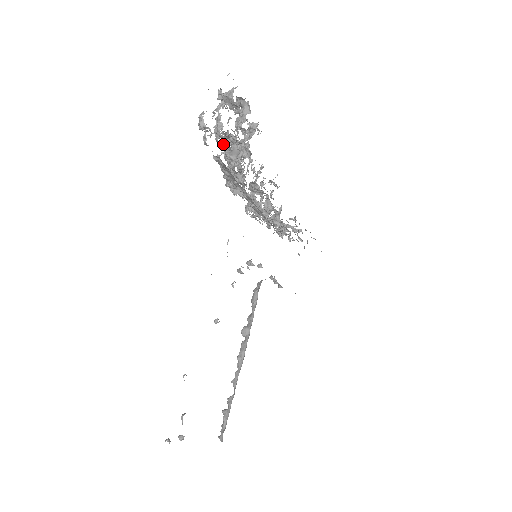
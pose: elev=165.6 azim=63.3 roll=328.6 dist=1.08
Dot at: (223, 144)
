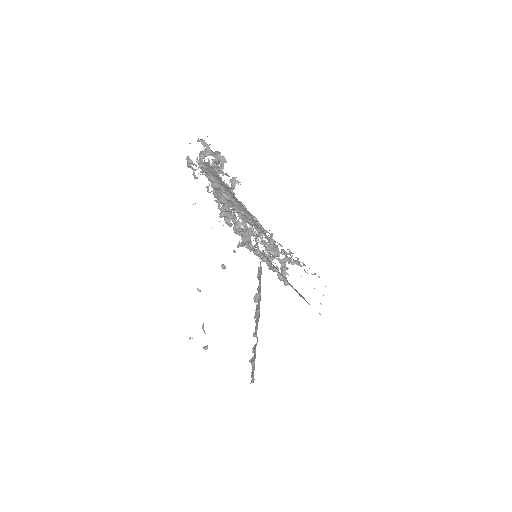
Dot at: occluded
